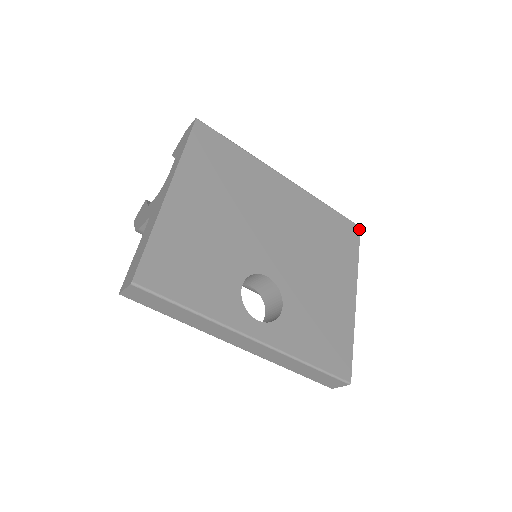
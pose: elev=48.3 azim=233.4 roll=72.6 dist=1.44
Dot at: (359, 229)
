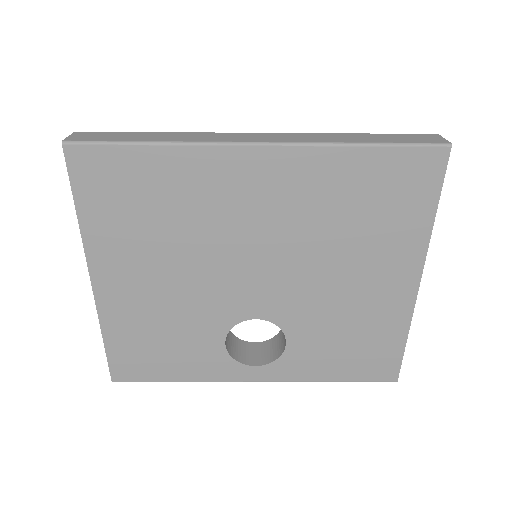
Dot at: (446, 153)
